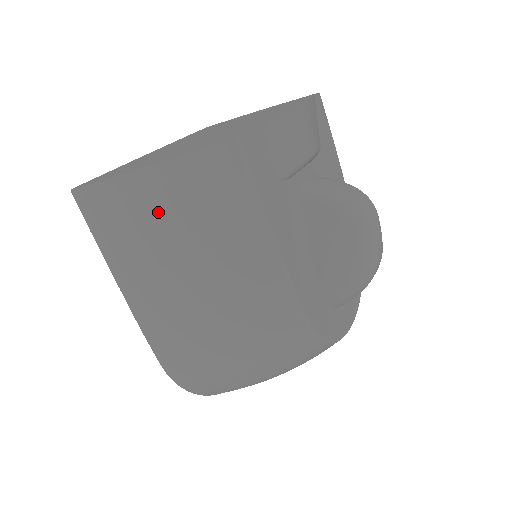
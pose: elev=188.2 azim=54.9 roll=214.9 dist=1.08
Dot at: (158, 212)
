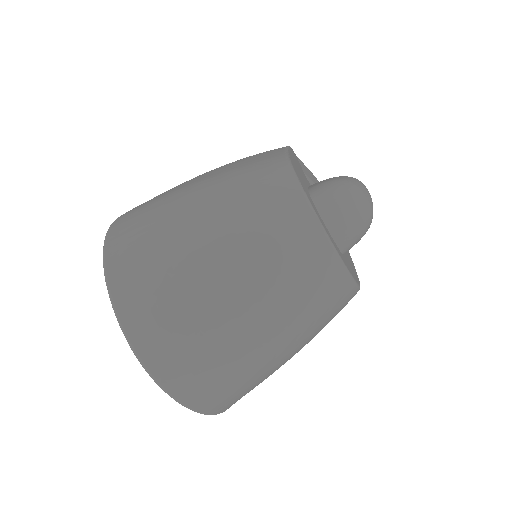
Dot at: occluded
